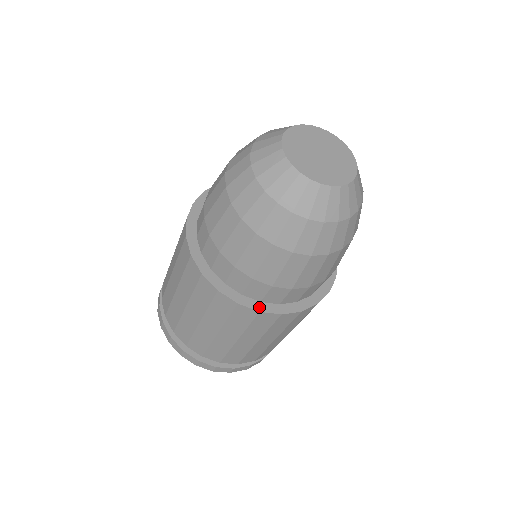
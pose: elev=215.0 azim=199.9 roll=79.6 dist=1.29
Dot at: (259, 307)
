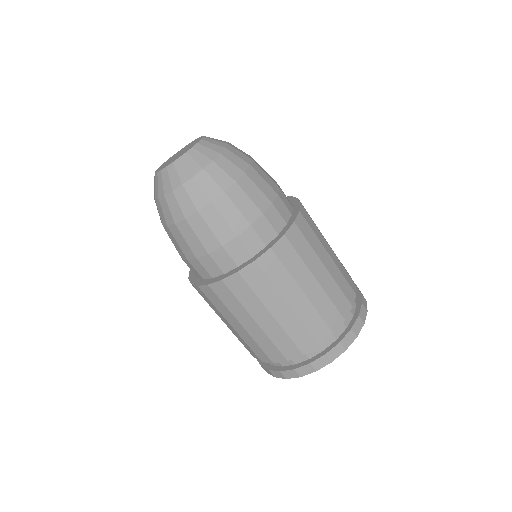
Dot at: (222, 278)
